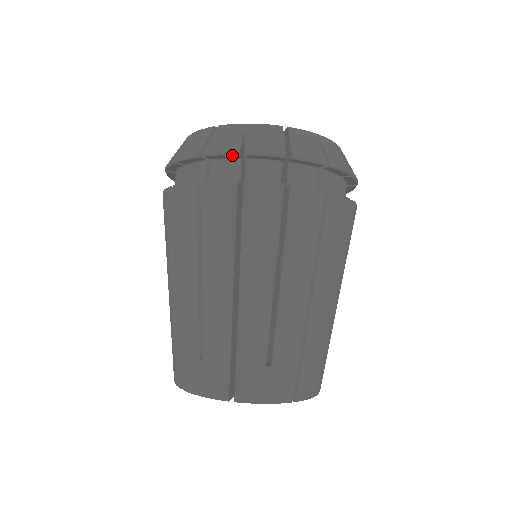
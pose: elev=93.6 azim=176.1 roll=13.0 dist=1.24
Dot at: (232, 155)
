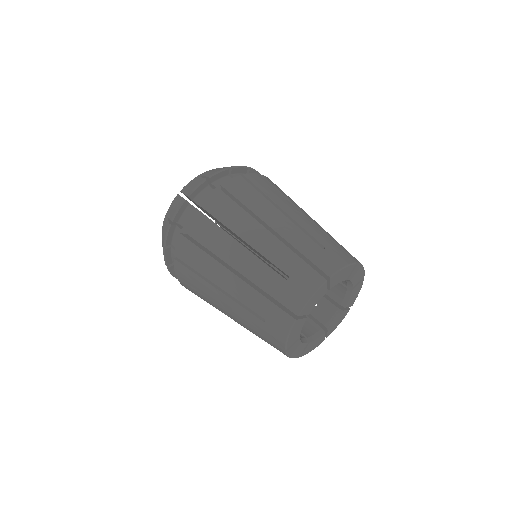
Dot at: (245, 168)
